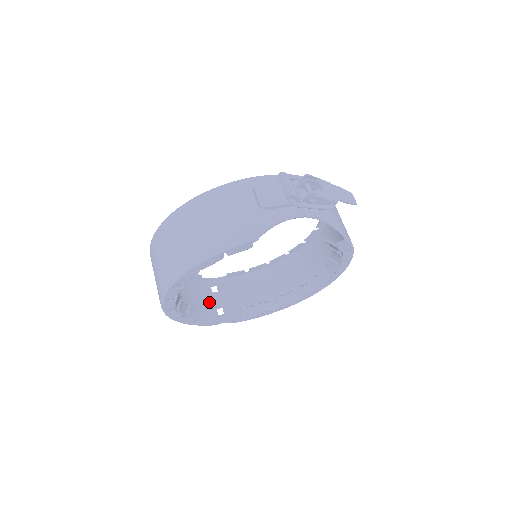
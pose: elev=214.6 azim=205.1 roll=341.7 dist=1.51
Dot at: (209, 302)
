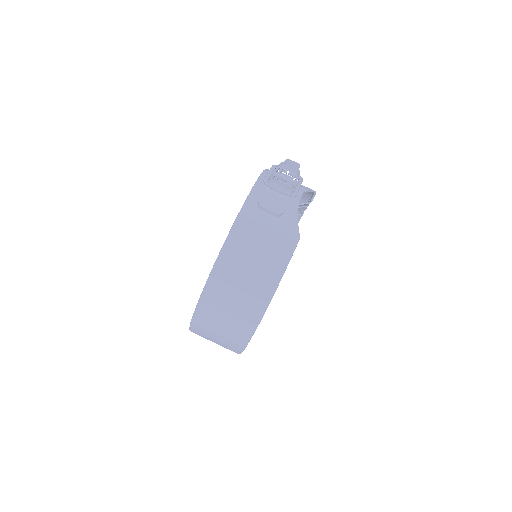
Dot at: occluded
